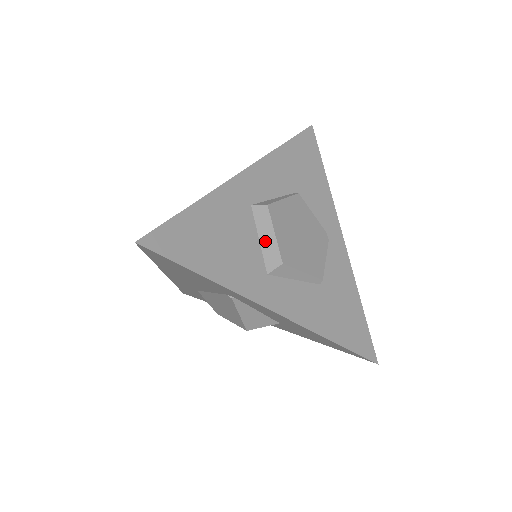
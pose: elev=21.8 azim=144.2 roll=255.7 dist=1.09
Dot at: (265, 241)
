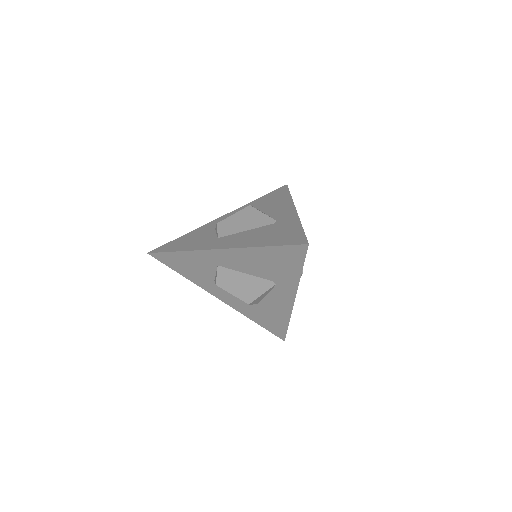
Dot at: occluded
